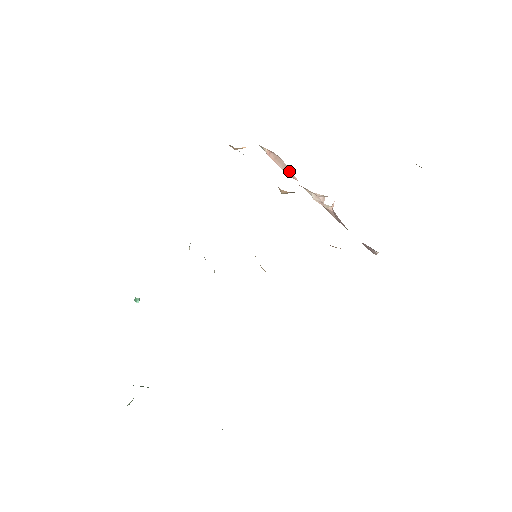
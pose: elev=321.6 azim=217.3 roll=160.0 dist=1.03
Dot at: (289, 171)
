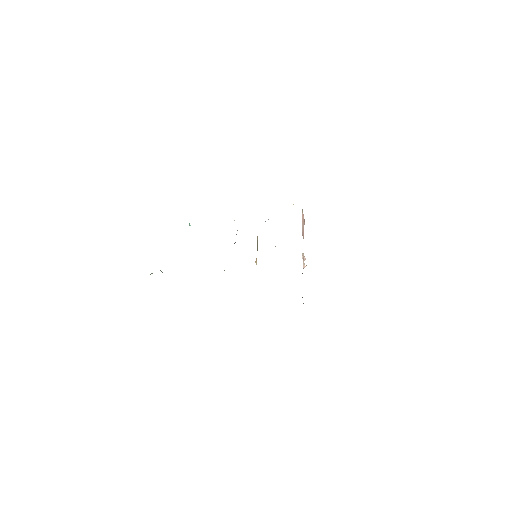
Dot at: (303, 232)
